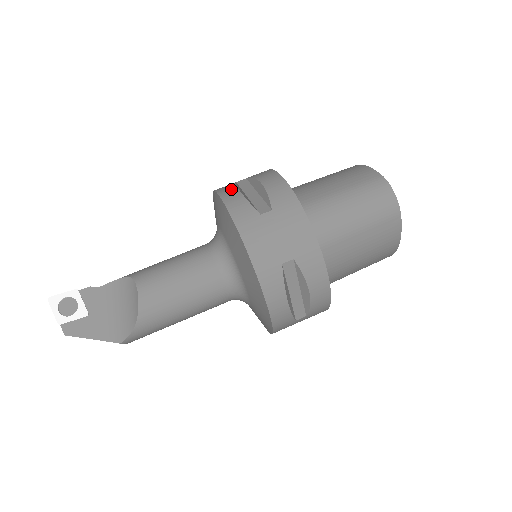
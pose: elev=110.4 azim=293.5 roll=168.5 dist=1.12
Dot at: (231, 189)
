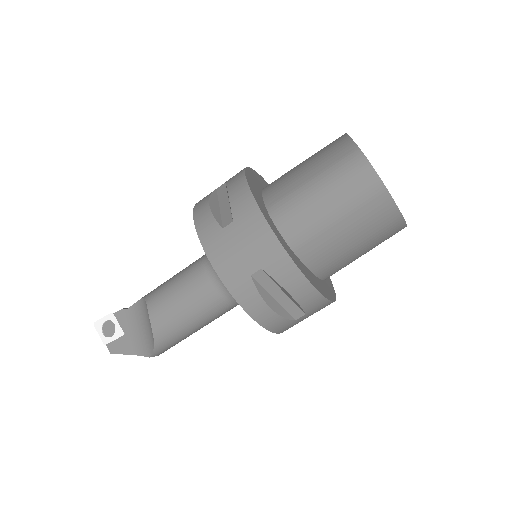
Dot at: (204, 202)
